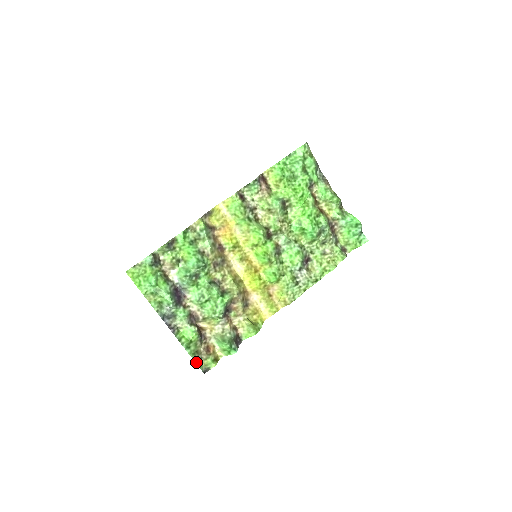
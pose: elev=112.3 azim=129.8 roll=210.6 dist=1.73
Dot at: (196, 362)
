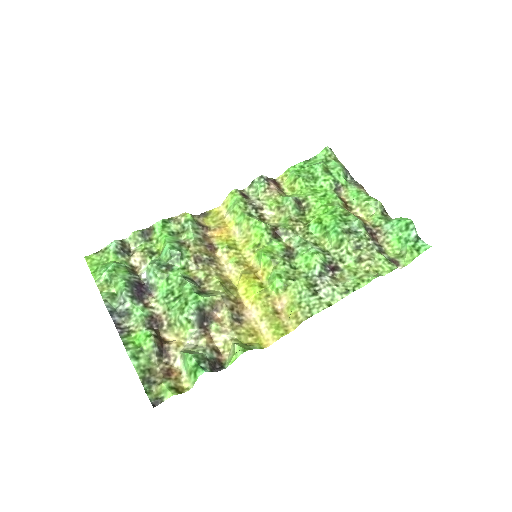
Dot at: (144, 385)
